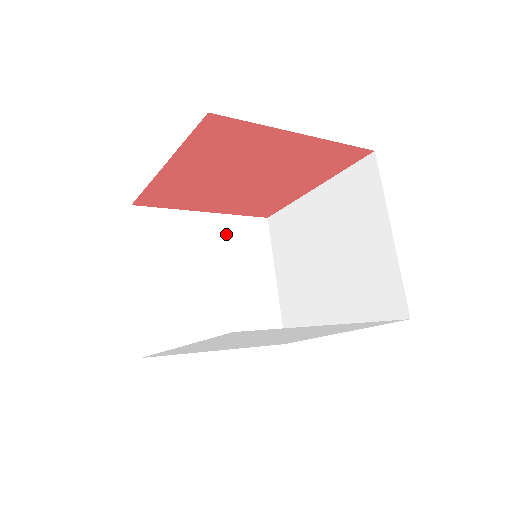
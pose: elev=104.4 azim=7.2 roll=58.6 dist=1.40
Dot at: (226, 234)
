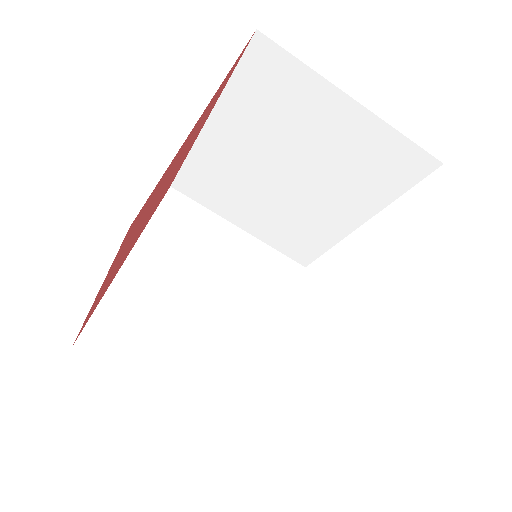
Dot at: (166, 249)
